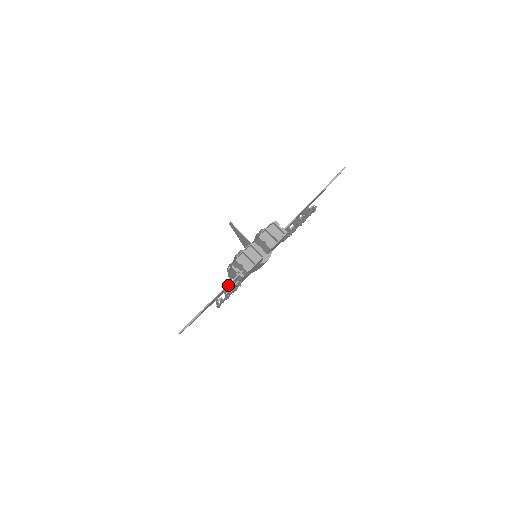
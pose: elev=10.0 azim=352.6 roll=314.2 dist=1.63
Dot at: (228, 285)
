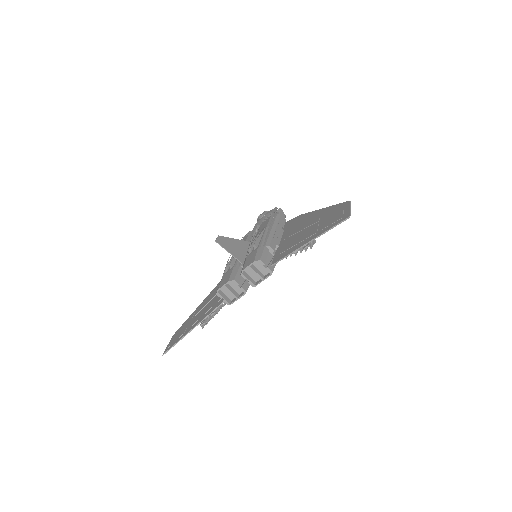
Dot at: occluded
